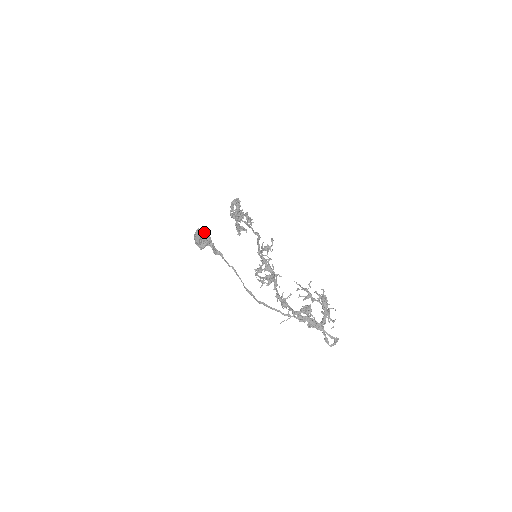
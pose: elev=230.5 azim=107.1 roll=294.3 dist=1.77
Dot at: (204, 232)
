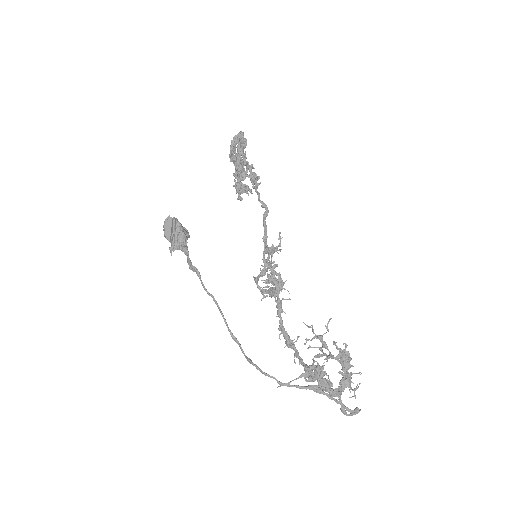
Dot at: (175, 226)
